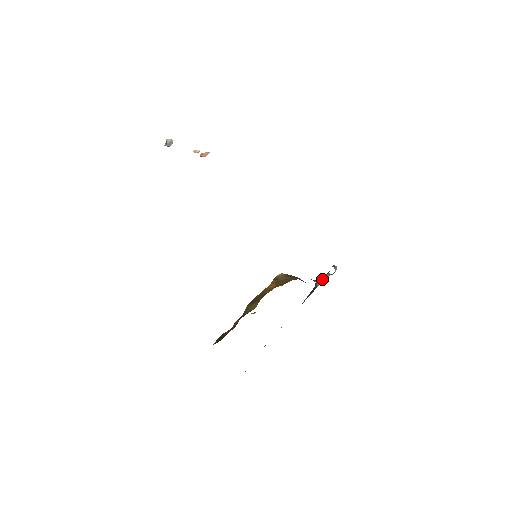
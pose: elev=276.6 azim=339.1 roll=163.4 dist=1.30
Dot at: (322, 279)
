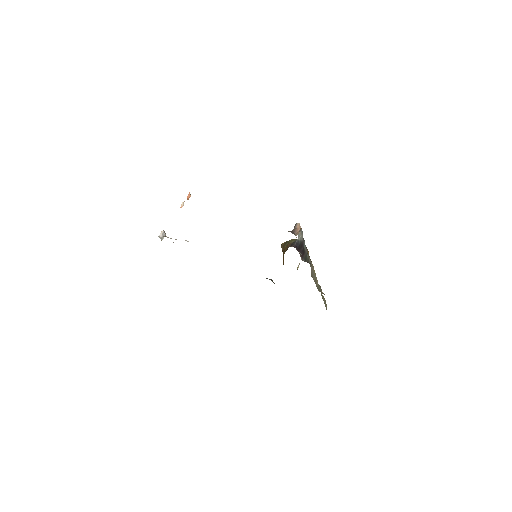
Dot at: (299, 235)
